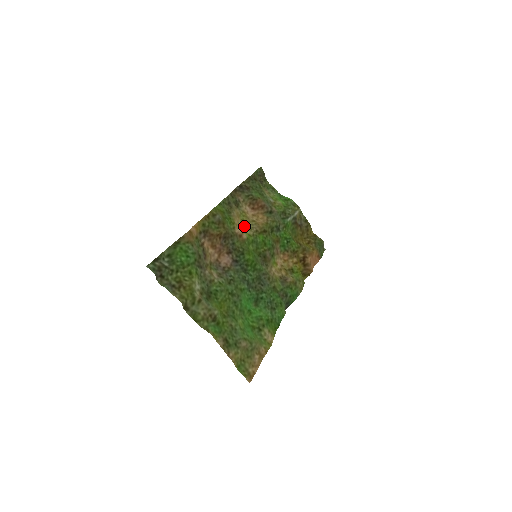
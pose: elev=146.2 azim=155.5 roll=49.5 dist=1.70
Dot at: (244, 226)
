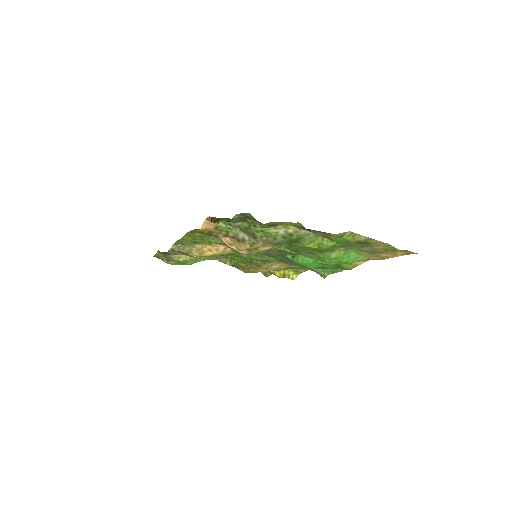
Dot at: occluded
